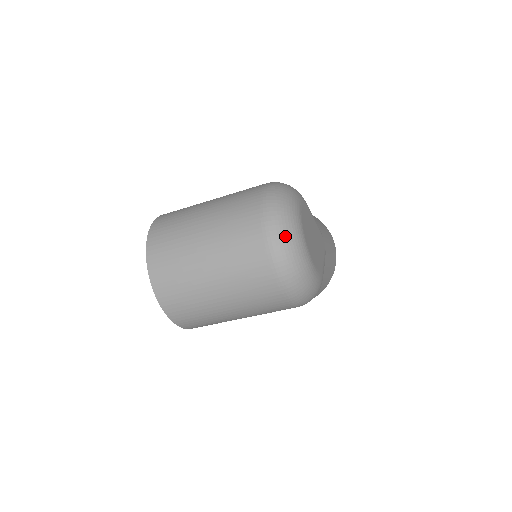
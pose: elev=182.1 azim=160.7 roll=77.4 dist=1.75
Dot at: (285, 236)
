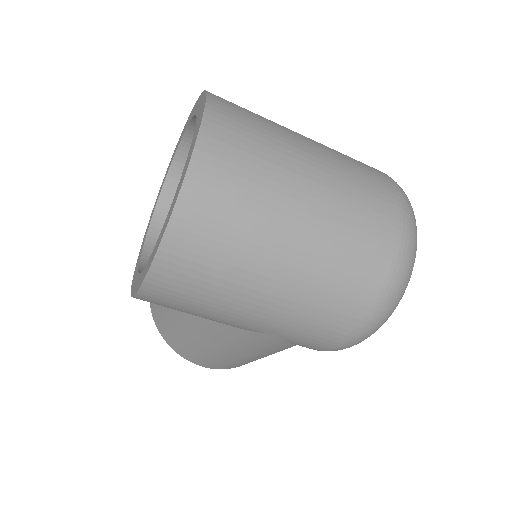
Dot at: (416, 232)
